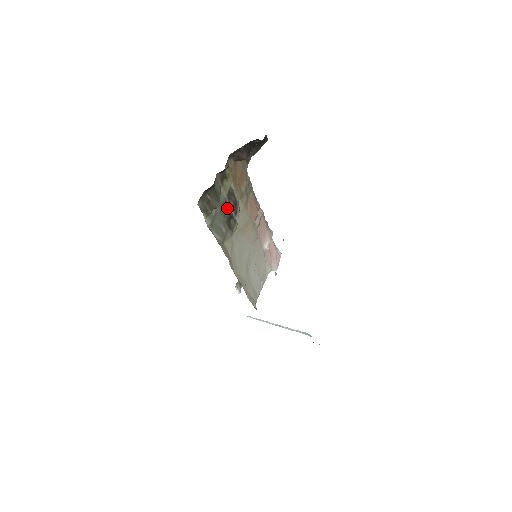
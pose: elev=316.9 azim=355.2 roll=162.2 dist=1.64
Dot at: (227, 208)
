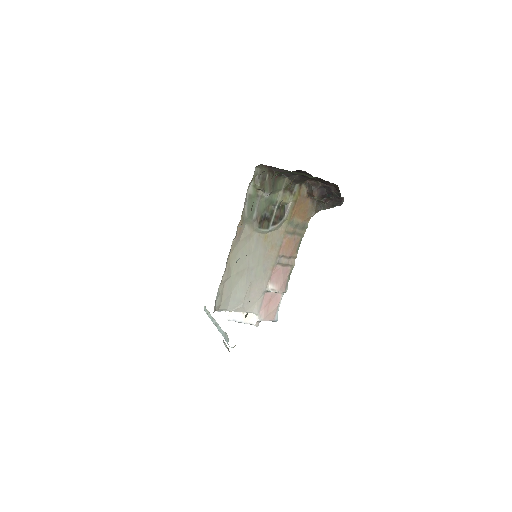
Dot at: (272, 210)
